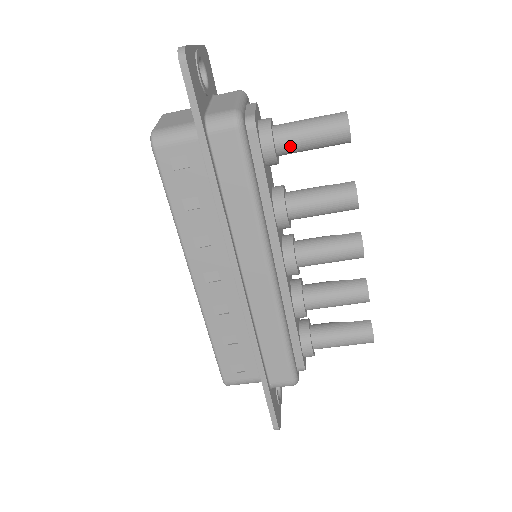
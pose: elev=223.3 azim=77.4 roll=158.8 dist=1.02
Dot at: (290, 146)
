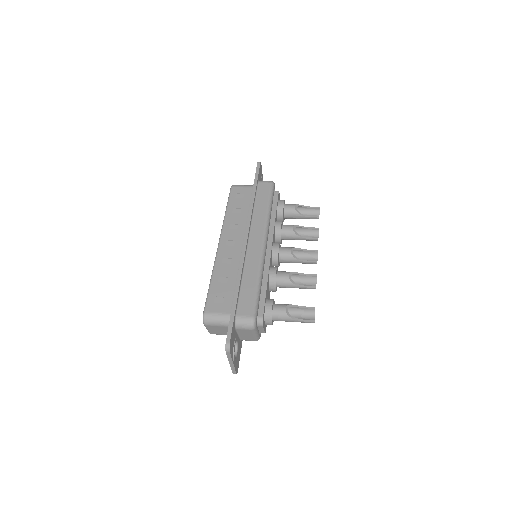
Dot at: occluded
